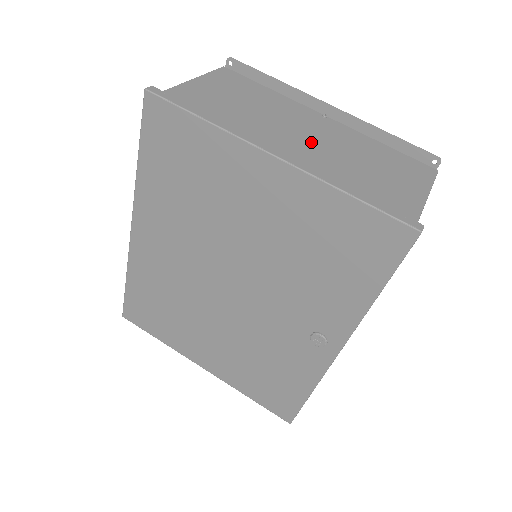
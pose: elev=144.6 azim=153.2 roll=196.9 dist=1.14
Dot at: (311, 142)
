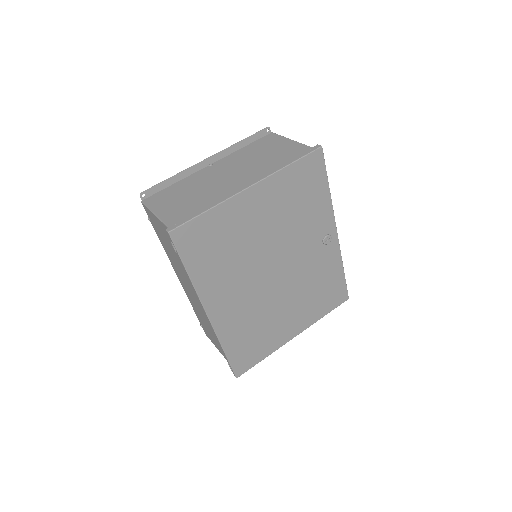
Dot at: (236, 173)
